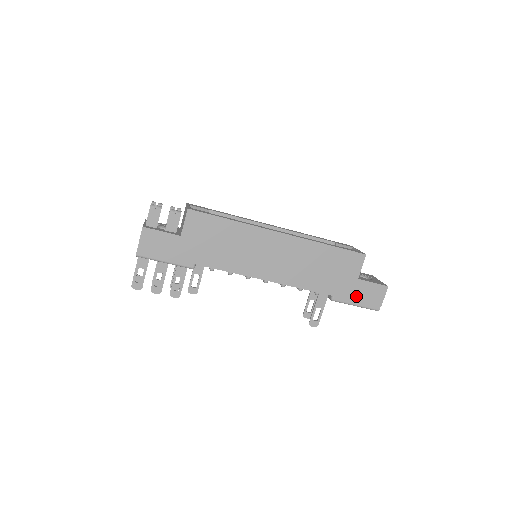
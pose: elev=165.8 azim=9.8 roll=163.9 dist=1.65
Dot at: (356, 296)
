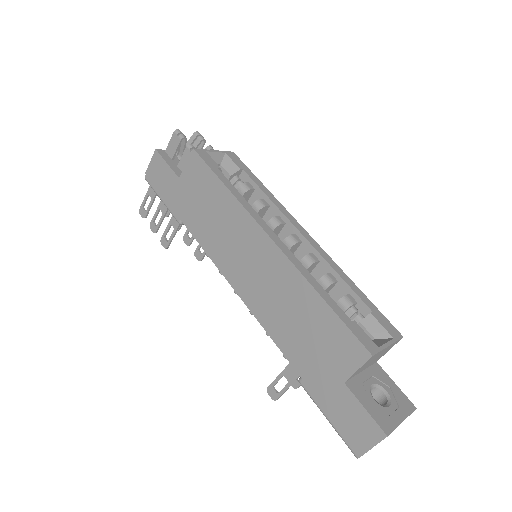
Dot at: (331, 405)
